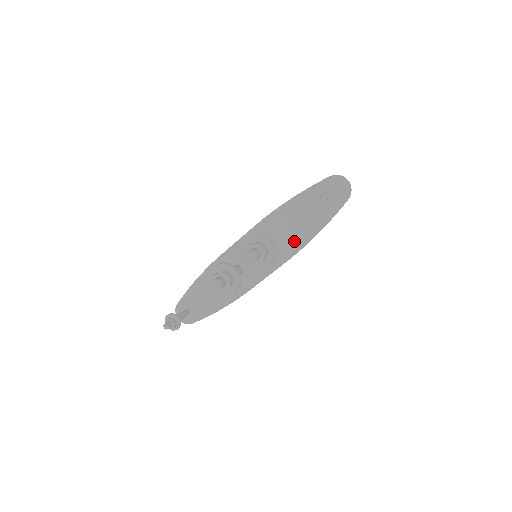
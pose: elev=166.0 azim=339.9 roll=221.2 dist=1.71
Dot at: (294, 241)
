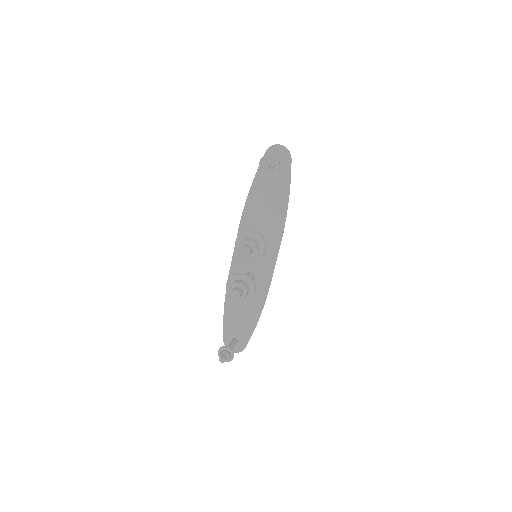
Dot at: (275, 222)
